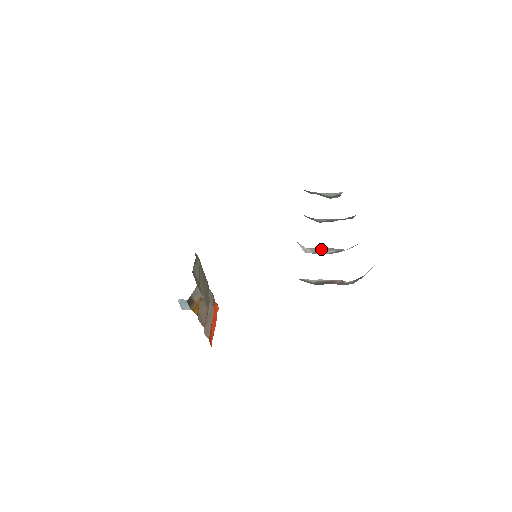
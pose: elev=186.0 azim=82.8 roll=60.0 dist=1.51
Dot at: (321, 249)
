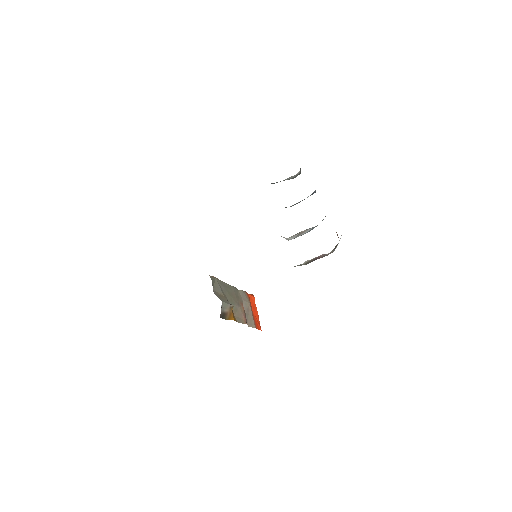
Dot at: (299, 233)
